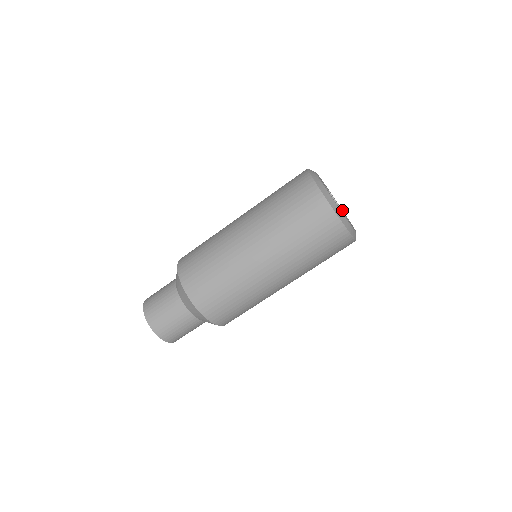
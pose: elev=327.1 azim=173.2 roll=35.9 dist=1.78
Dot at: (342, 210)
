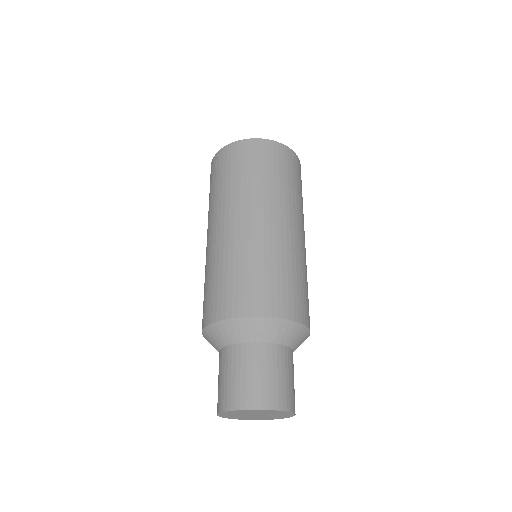
Dot at: occluded
